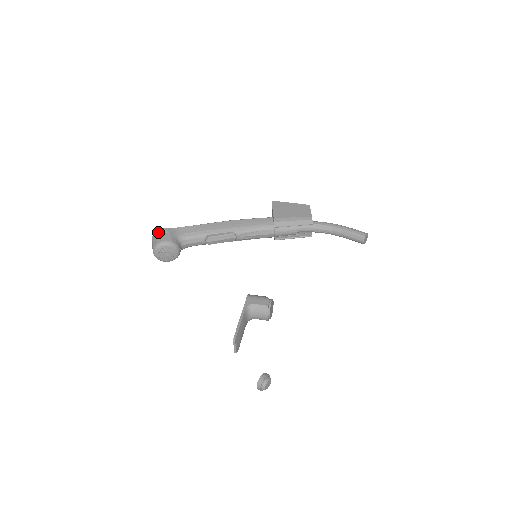
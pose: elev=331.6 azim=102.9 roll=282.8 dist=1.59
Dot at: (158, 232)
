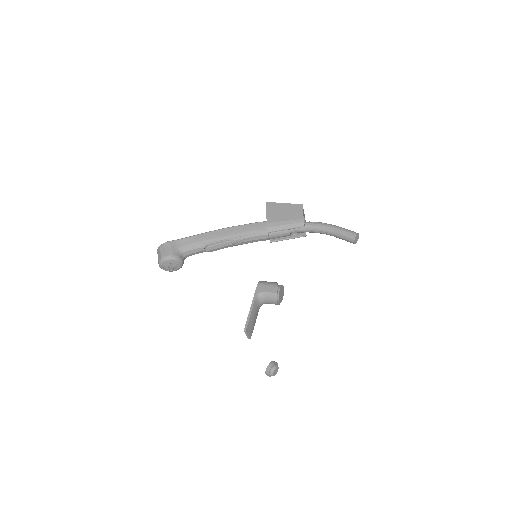
Dot at: (161, 246)
